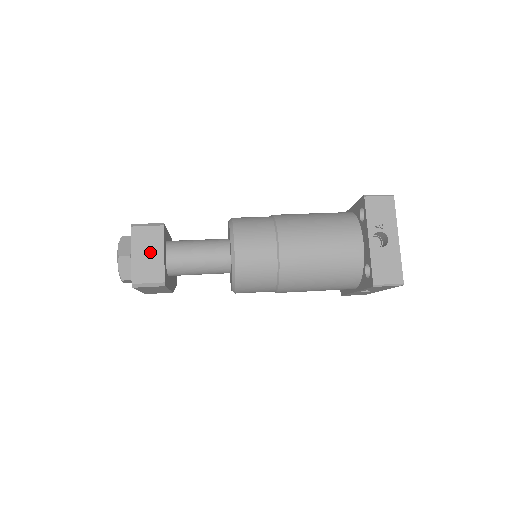
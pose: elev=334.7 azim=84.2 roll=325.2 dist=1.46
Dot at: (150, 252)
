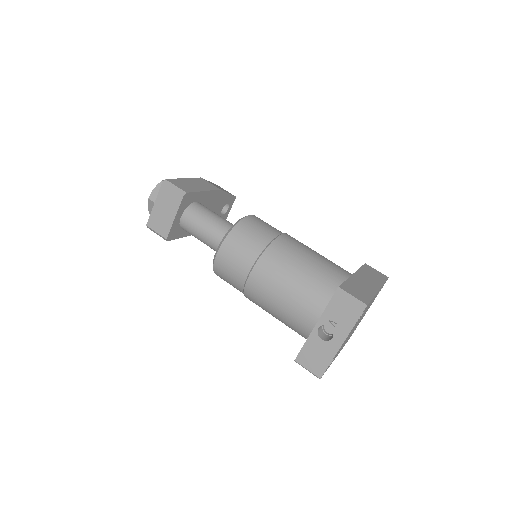
Dot at: (166, 210)
